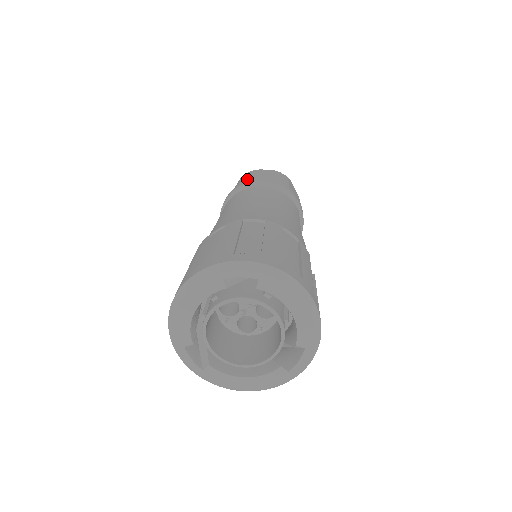
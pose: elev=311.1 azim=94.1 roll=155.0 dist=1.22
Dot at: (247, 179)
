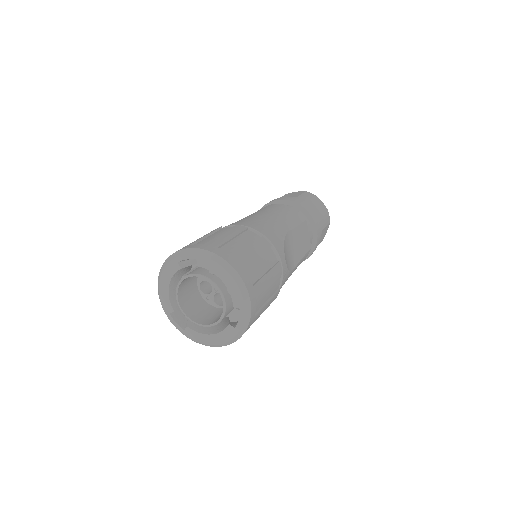
Dot at: occluded
